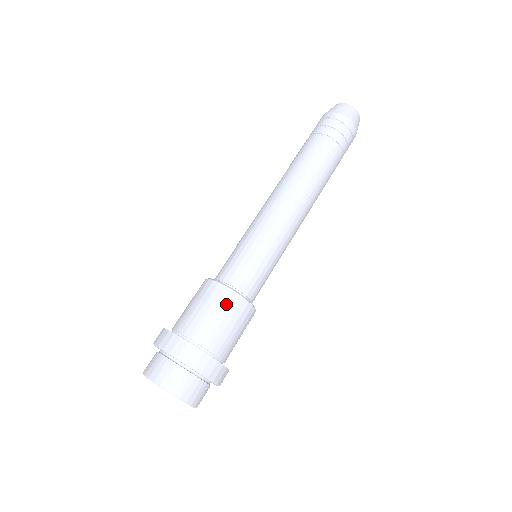
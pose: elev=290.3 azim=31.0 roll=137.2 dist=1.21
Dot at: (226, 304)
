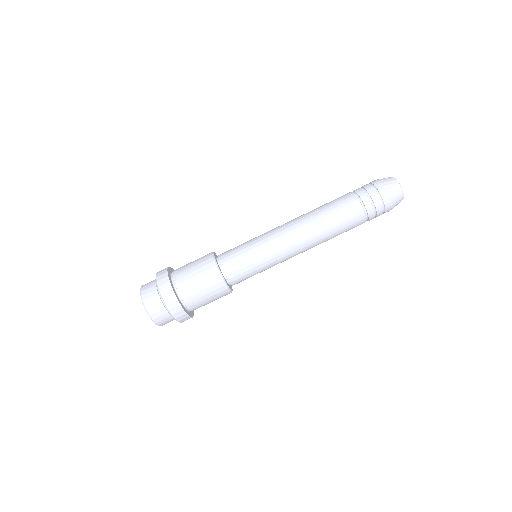
Dot at: (212, 283)
